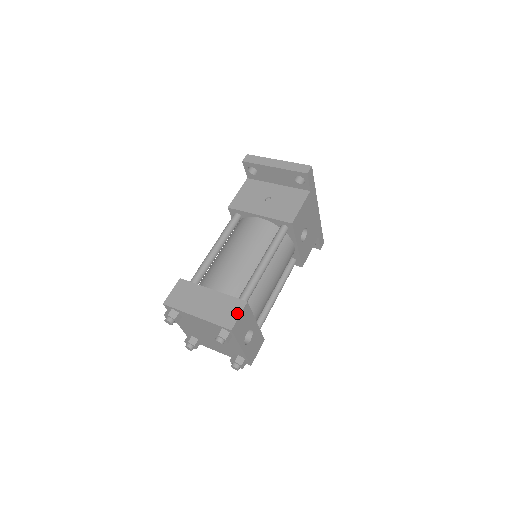
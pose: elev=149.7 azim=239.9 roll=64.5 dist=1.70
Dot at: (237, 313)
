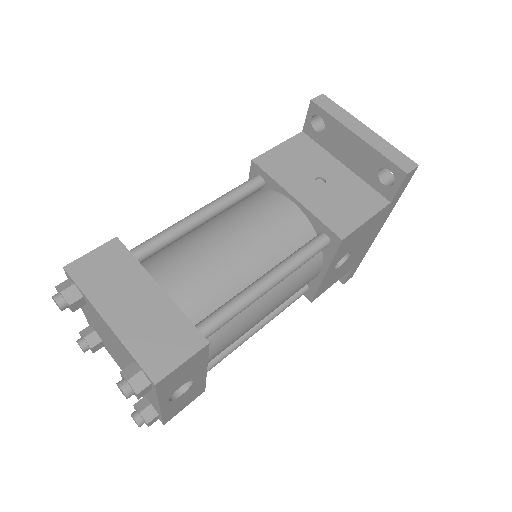
Dot at: (181, 355)
